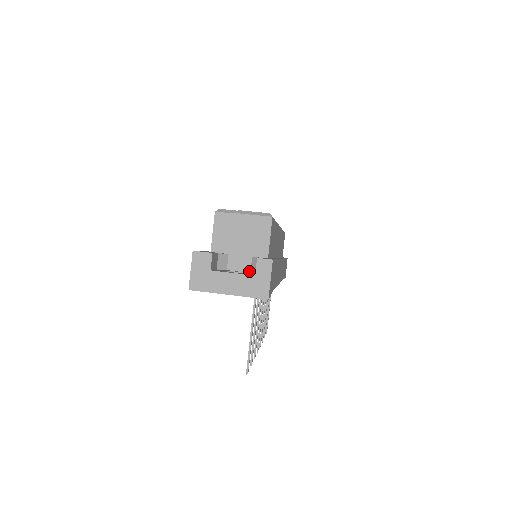
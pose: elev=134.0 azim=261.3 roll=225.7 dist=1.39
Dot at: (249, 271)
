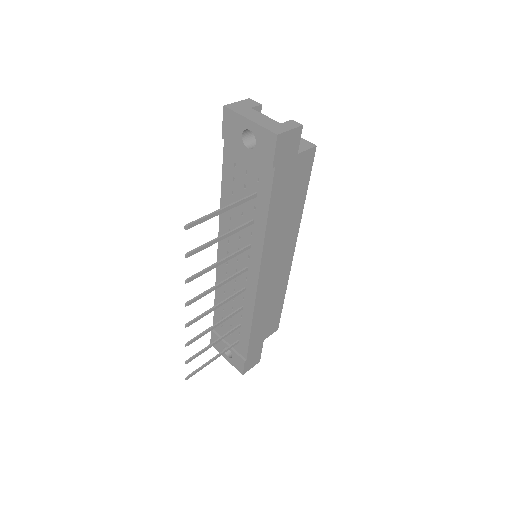
Dot at: occluded
